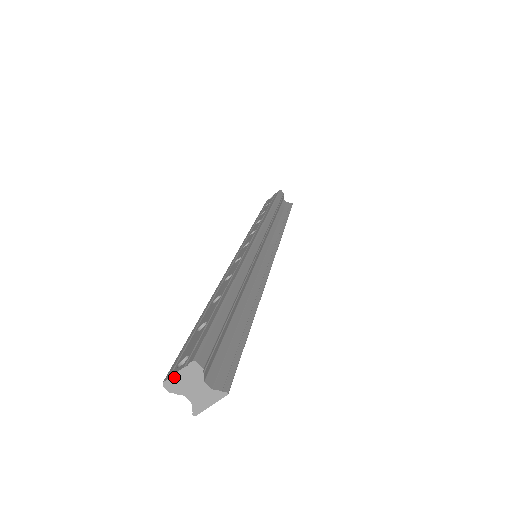
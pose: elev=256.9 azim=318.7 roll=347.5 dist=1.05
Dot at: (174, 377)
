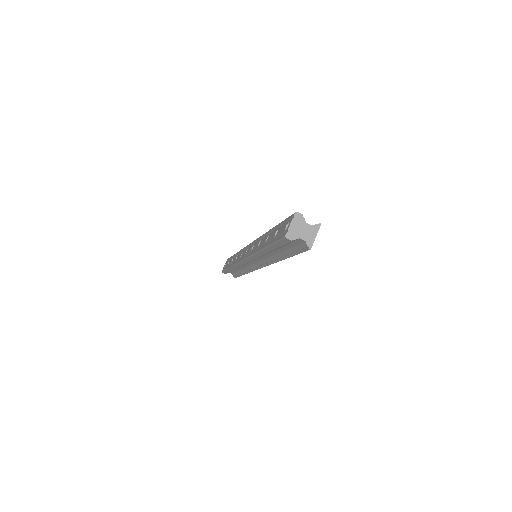
Dot at: (290, 229)
